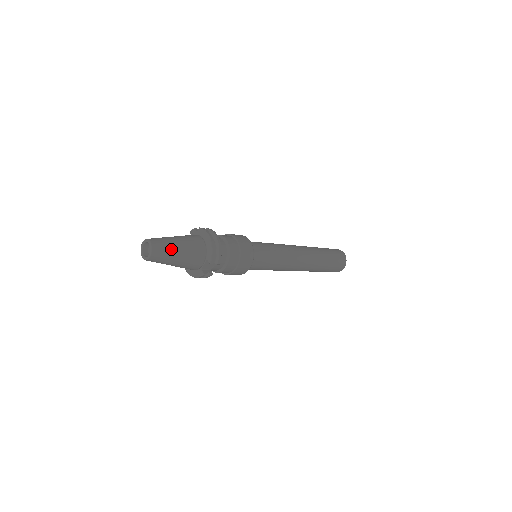
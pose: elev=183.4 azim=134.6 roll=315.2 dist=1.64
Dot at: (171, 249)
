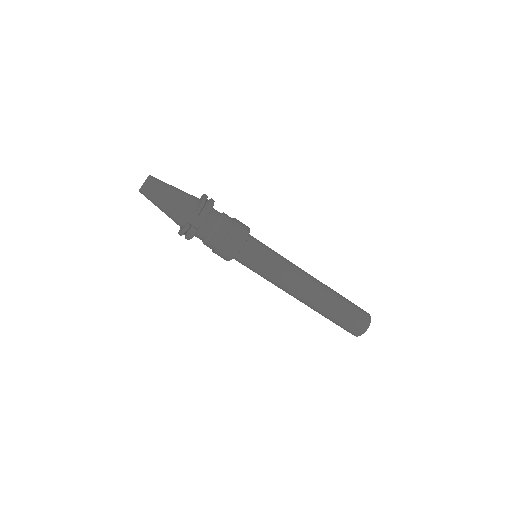
Dot at: (164, 187)
